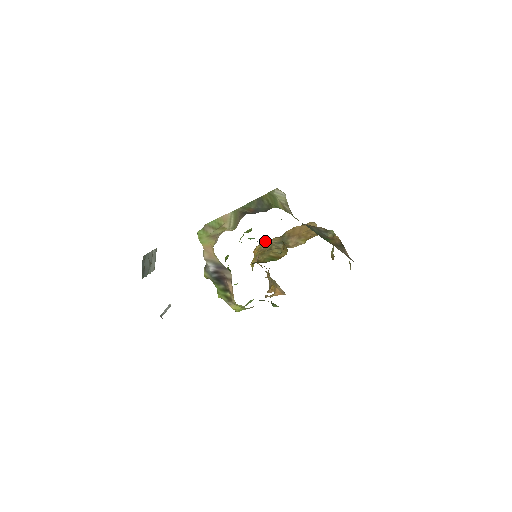
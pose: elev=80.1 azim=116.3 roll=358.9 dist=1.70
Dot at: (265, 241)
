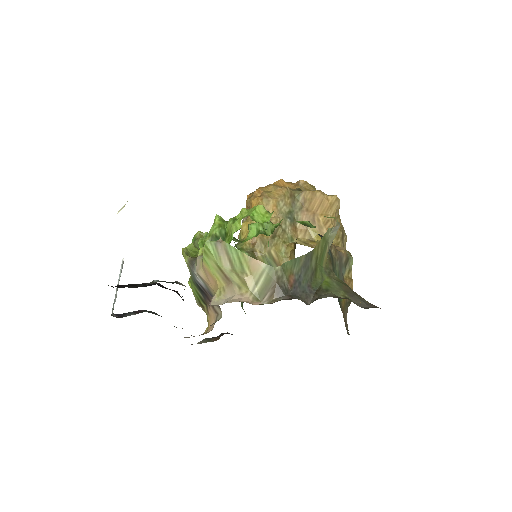
Dot at: (273, 200)
